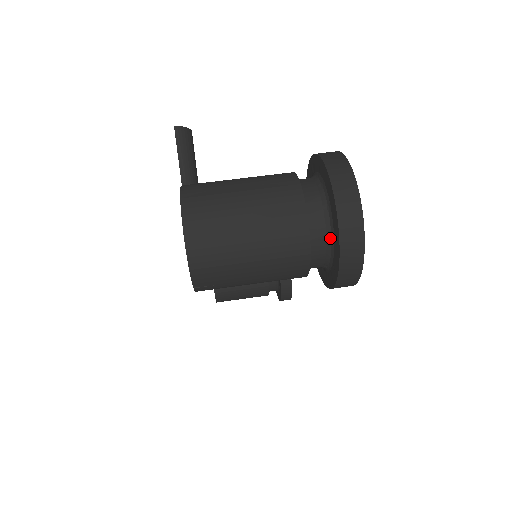
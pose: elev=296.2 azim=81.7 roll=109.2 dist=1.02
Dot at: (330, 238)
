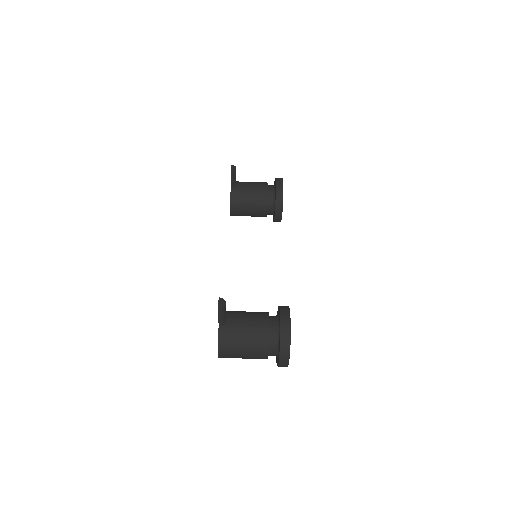
Dot at: occluded
